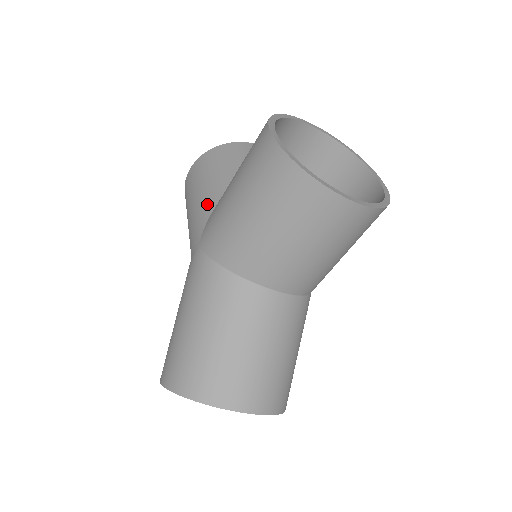
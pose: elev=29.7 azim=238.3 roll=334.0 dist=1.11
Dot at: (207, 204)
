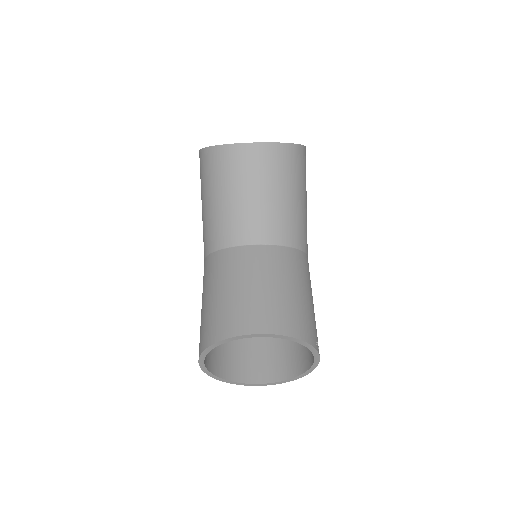
Dot at: occluded
